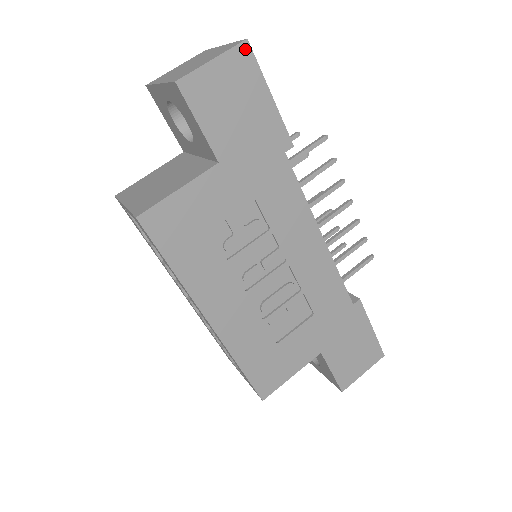
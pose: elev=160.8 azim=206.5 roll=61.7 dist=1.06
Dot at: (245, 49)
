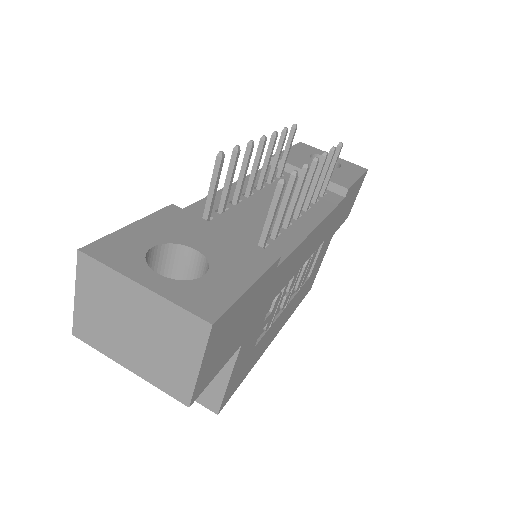
Dot at: (215, 326)
